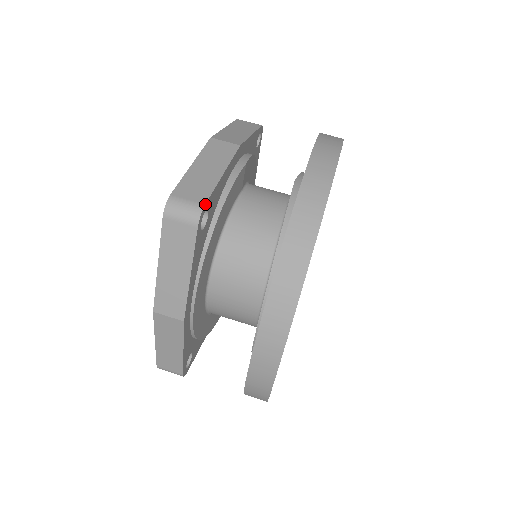
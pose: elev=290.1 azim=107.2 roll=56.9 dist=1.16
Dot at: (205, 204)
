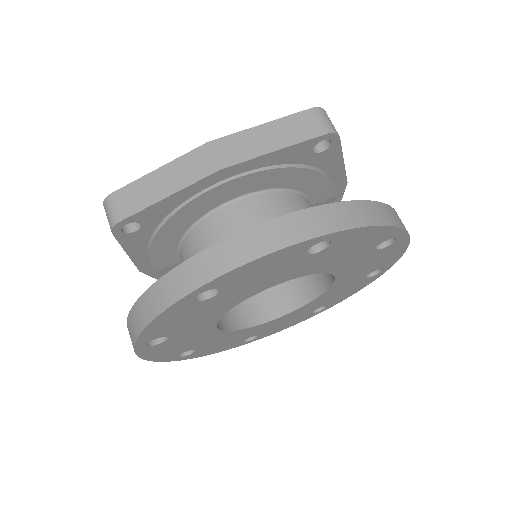
Dot at: occluded
